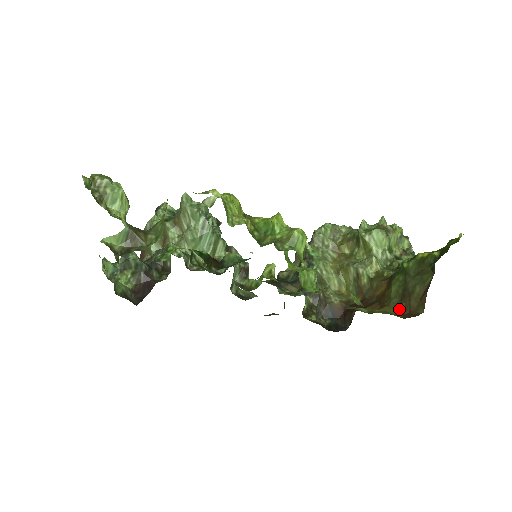
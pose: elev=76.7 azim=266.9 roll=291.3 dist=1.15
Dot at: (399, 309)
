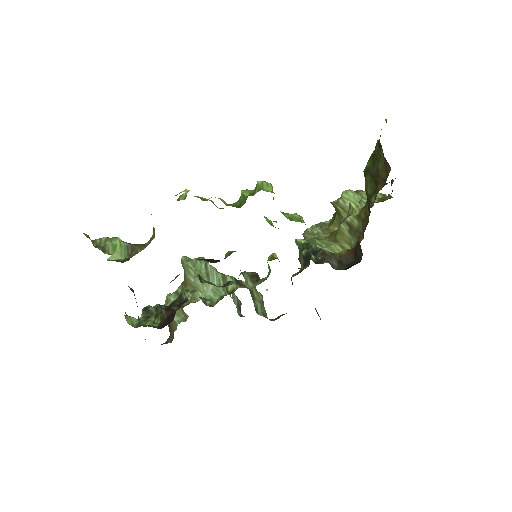
Dot at: (378, 190)
